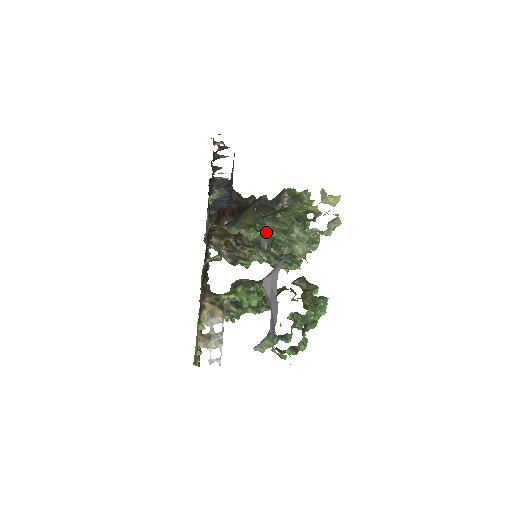
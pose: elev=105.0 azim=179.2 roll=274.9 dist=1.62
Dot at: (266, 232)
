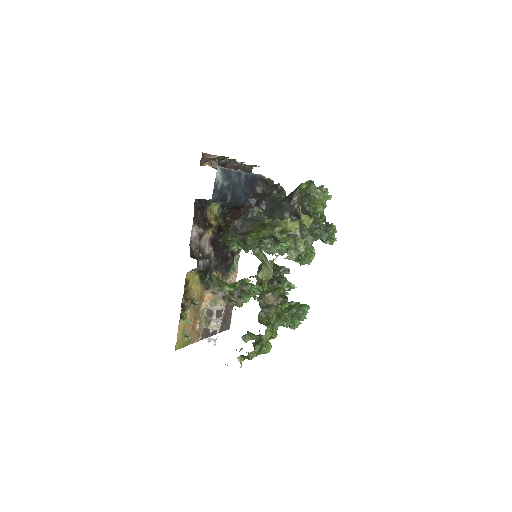
Dot at: occluded
